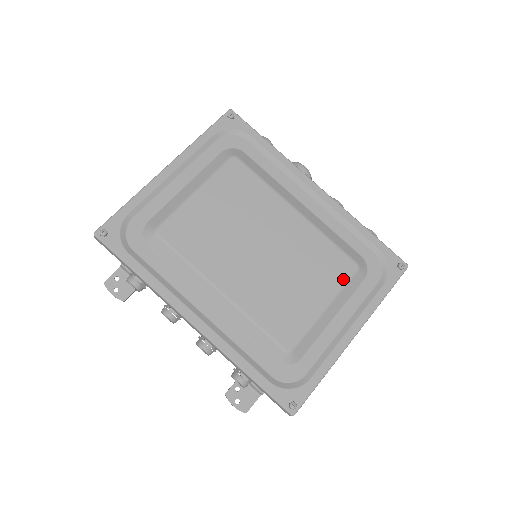
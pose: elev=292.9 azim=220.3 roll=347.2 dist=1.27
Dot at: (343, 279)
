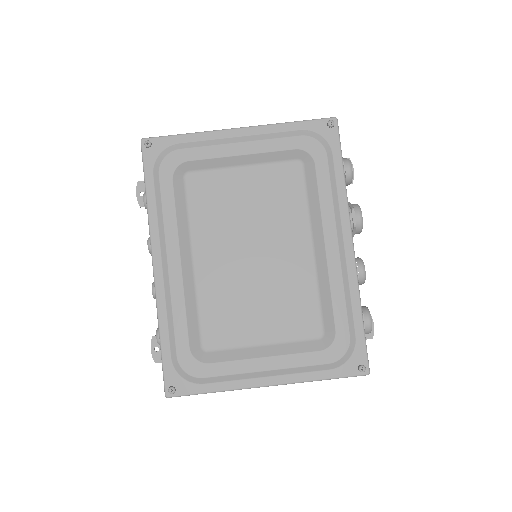
Dot at: (299, 335)
